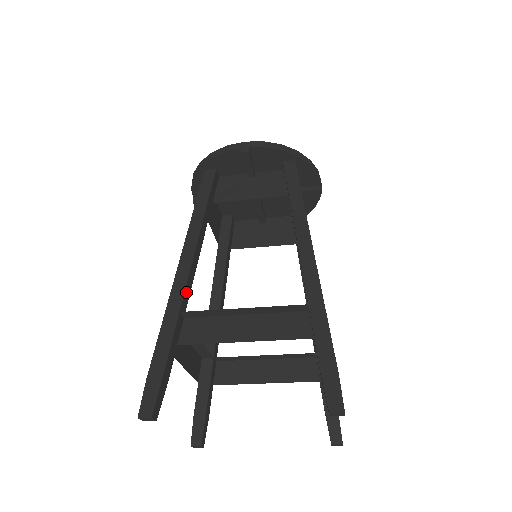
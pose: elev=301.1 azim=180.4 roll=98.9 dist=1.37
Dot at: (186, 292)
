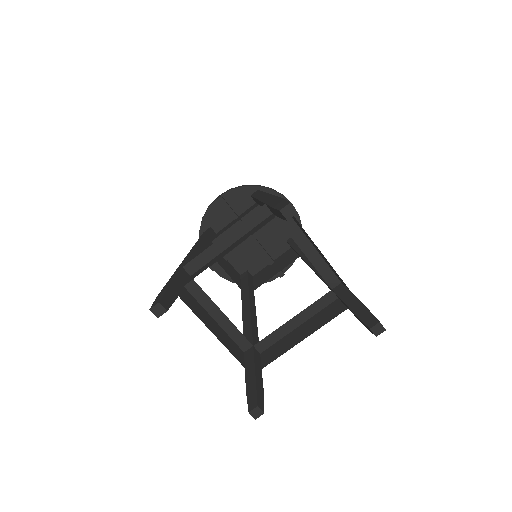
Dot at: occluded
